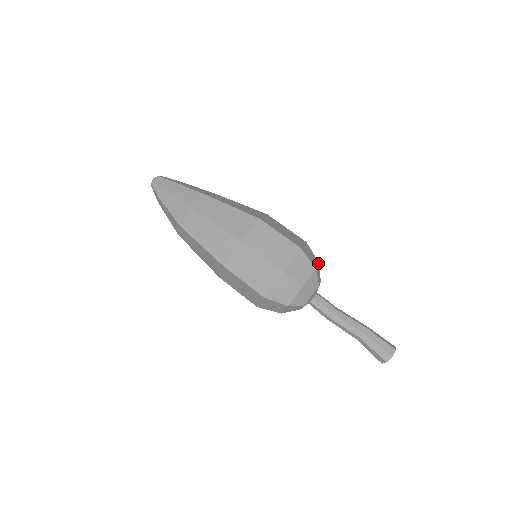
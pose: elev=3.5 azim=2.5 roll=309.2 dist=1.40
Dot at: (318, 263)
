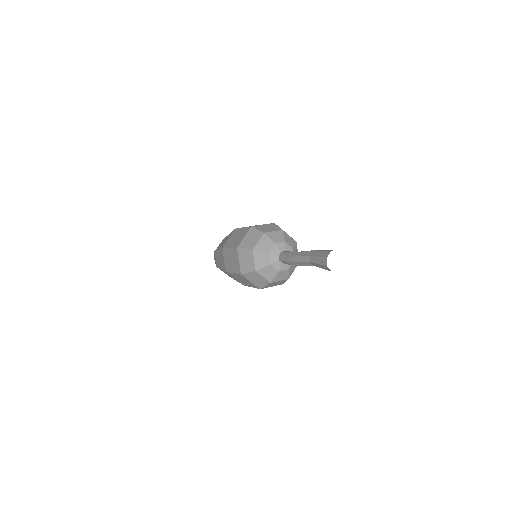
Dot at: (279, 230)
